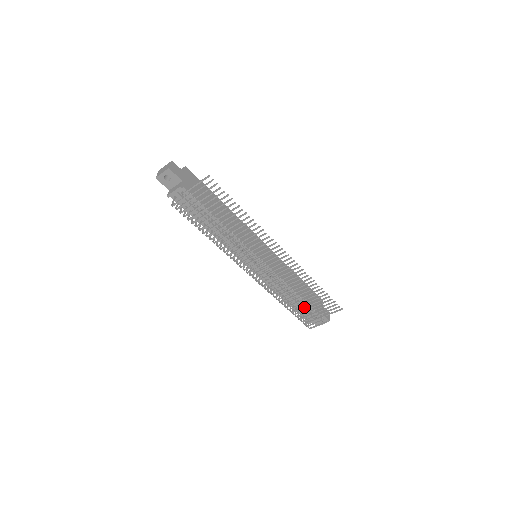
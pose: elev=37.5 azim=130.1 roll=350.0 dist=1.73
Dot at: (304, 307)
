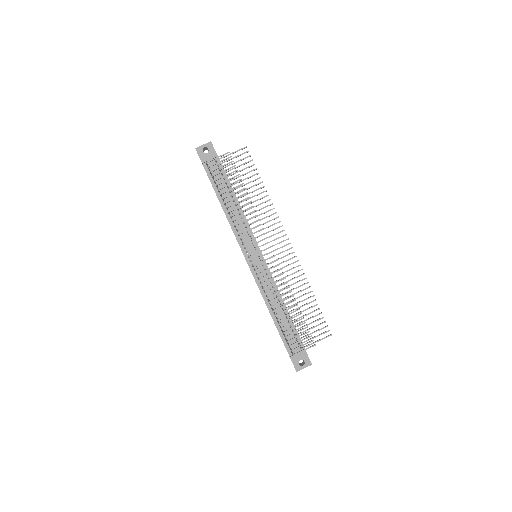
Dot at: (296, 316)
